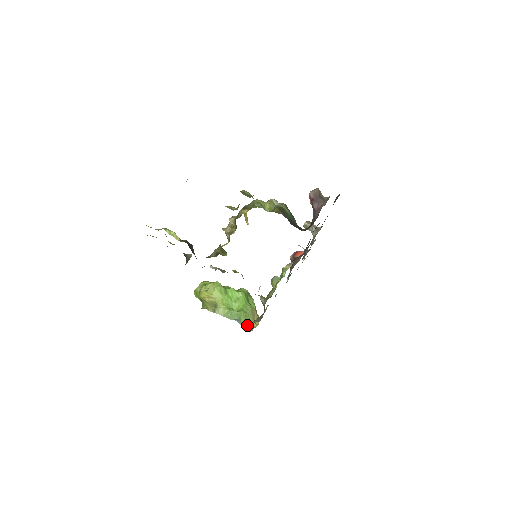
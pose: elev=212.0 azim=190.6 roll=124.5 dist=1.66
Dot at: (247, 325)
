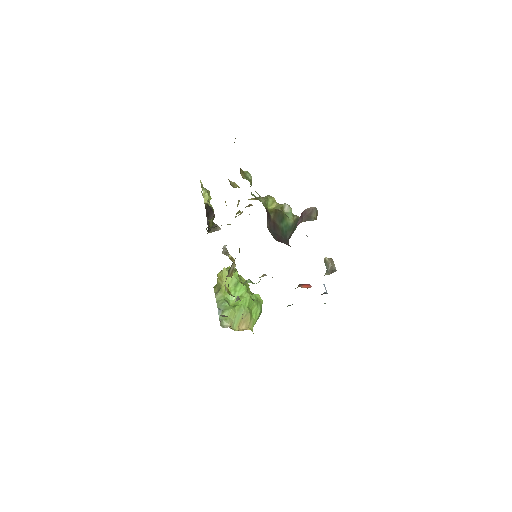
Dot at: (225, 321)
